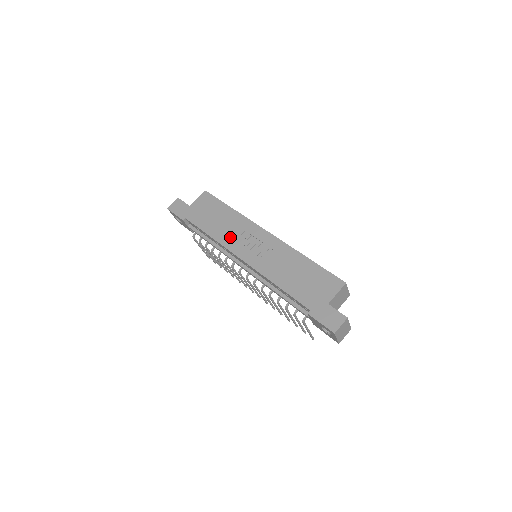
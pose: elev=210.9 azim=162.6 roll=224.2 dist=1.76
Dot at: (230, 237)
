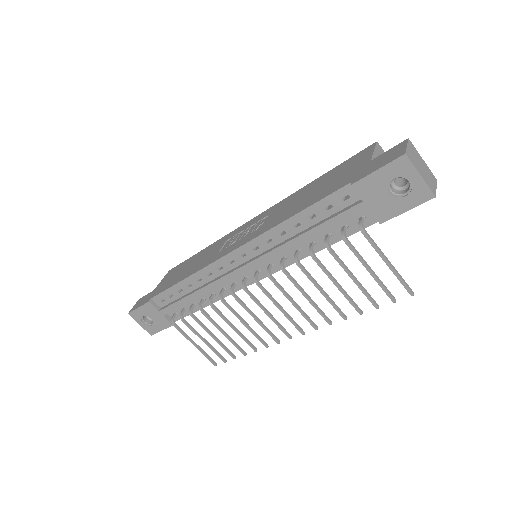
Dot at: (210, 257)
